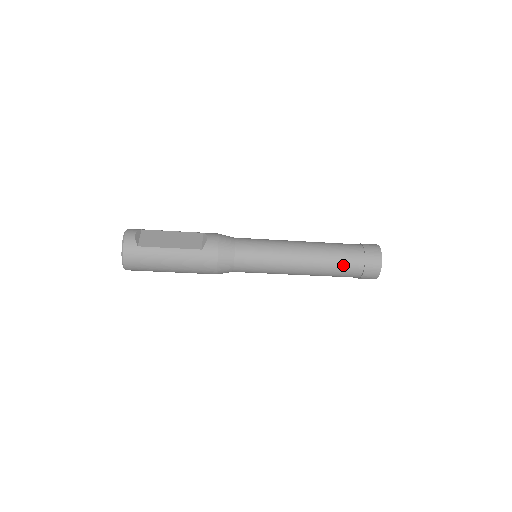
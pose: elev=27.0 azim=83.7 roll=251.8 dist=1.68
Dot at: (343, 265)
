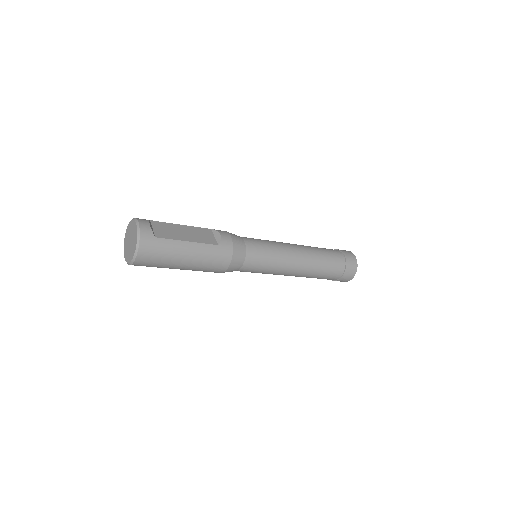
Dot at: (330, 267)
